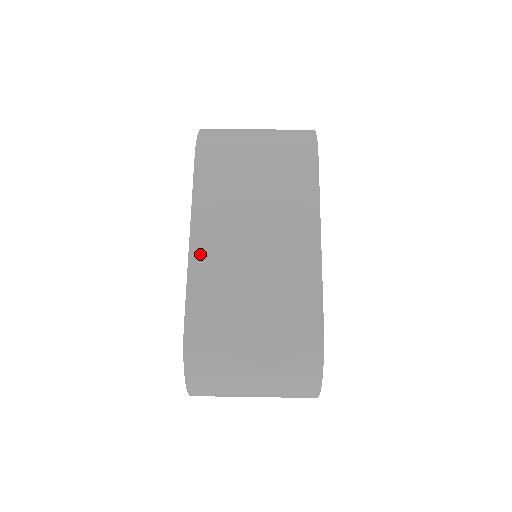
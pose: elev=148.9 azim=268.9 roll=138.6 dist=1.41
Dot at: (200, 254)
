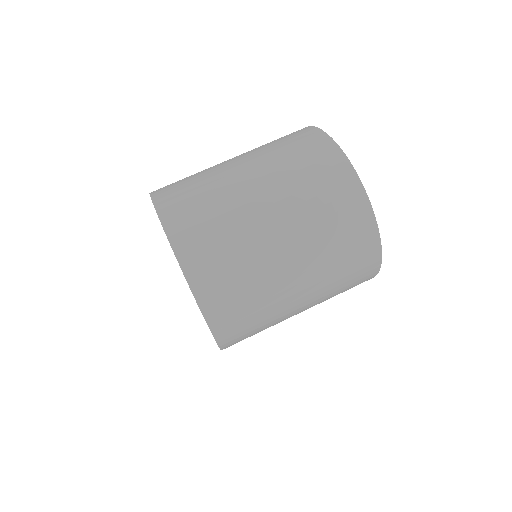
Dot at: occluded
